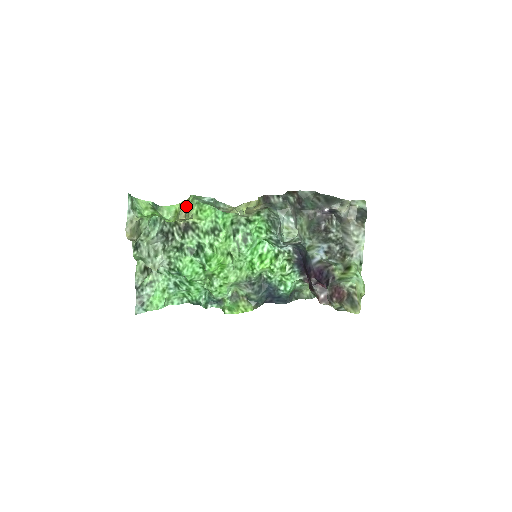
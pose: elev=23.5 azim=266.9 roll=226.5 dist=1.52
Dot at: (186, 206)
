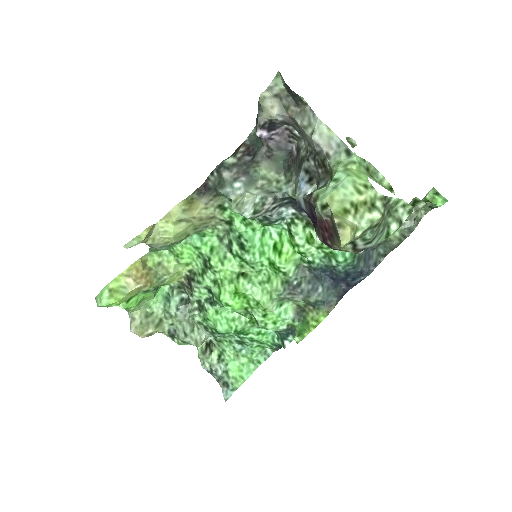
Dot at: (139, 271)
